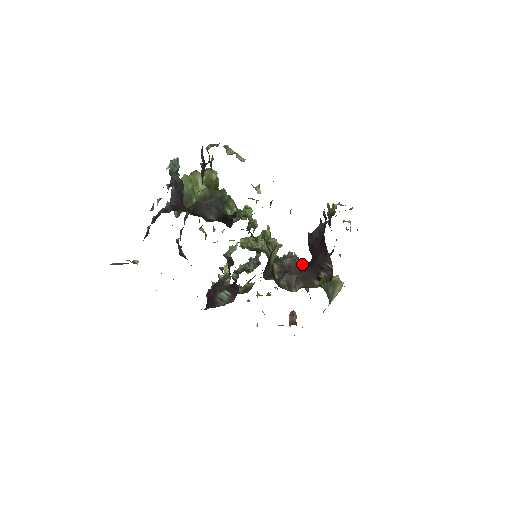
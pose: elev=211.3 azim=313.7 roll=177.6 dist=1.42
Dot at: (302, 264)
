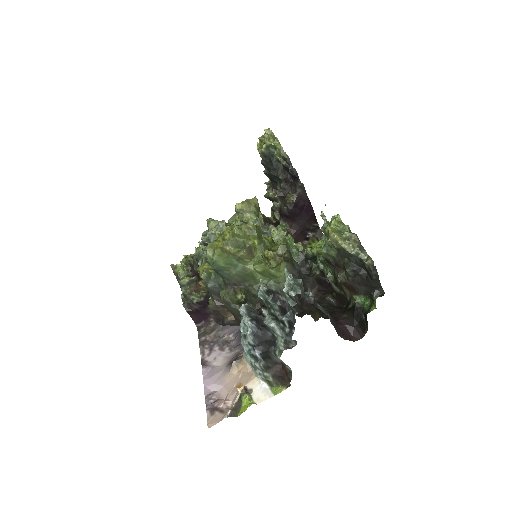
Dot at: (286, 233)
